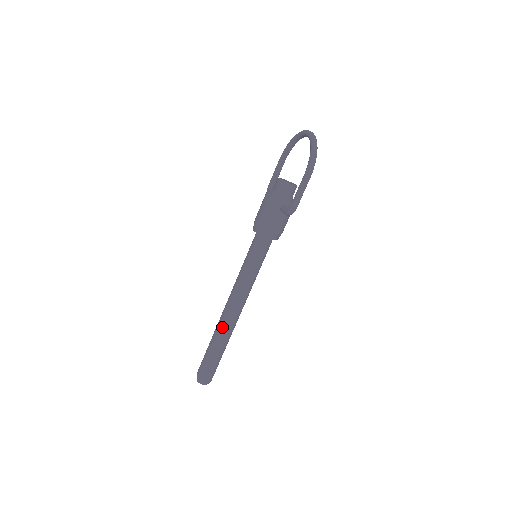
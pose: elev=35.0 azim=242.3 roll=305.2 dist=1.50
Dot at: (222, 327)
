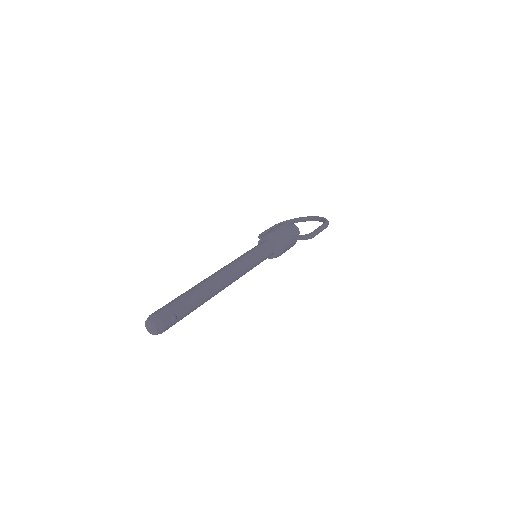
Dot at: (211, 283)
